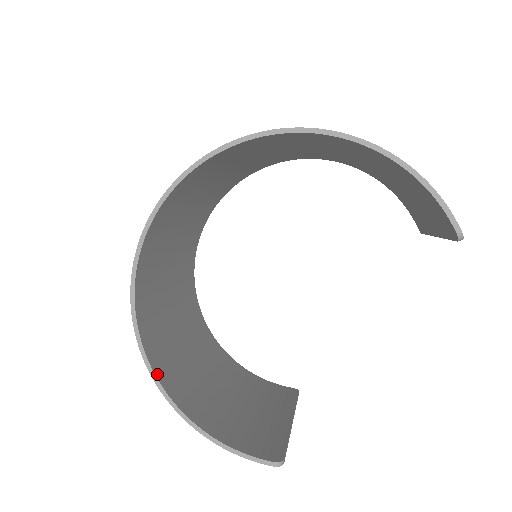
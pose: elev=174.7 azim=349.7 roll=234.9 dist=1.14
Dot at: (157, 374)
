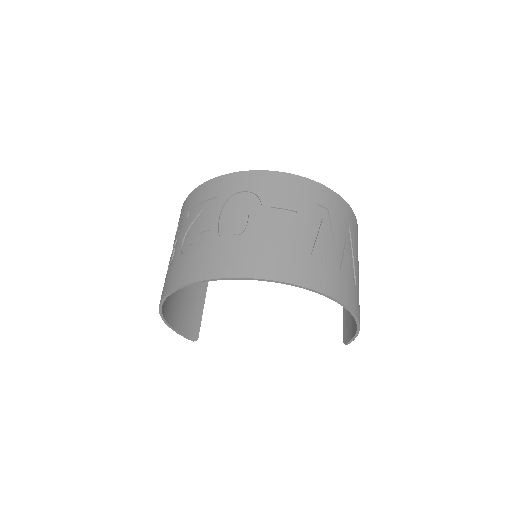
Dot at: (162, 305)
